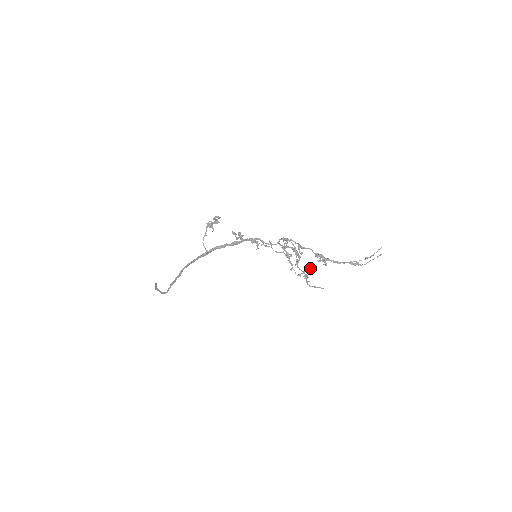
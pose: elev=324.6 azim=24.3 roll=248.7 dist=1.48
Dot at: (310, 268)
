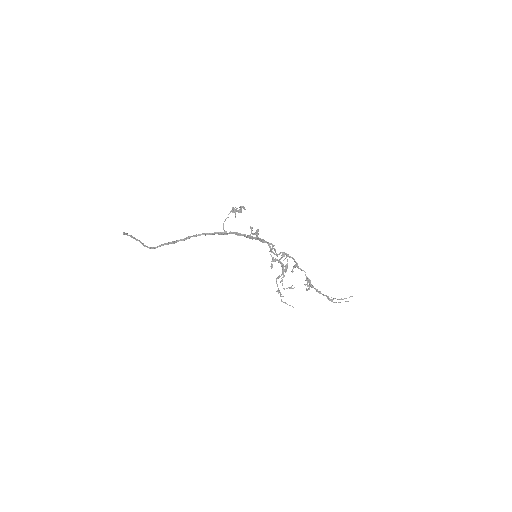
Dot at: occluded
